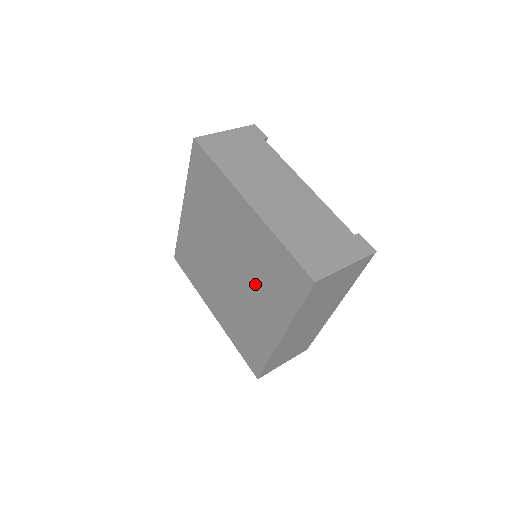
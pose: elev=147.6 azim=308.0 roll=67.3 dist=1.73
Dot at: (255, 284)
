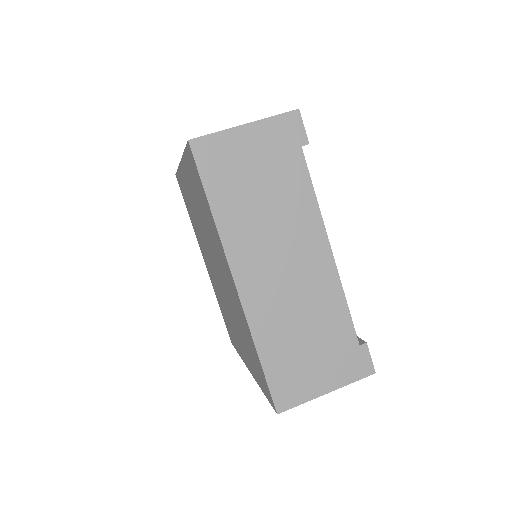
Dot at: (234, 319)
